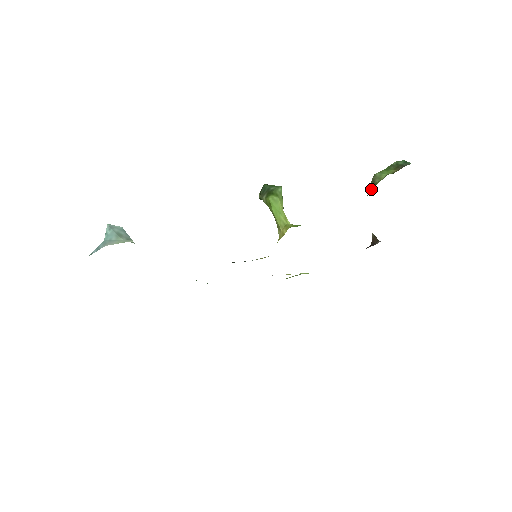
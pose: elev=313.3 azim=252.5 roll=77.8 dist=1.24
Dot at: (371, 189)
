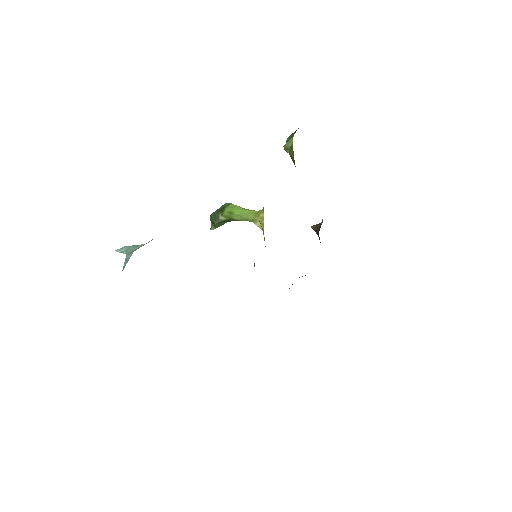
Dot at: (291, 152)
